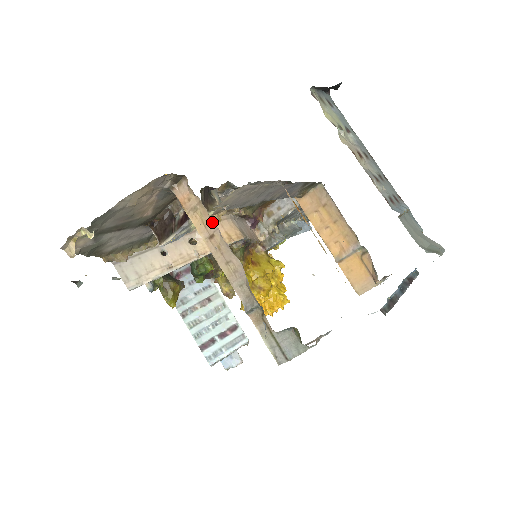
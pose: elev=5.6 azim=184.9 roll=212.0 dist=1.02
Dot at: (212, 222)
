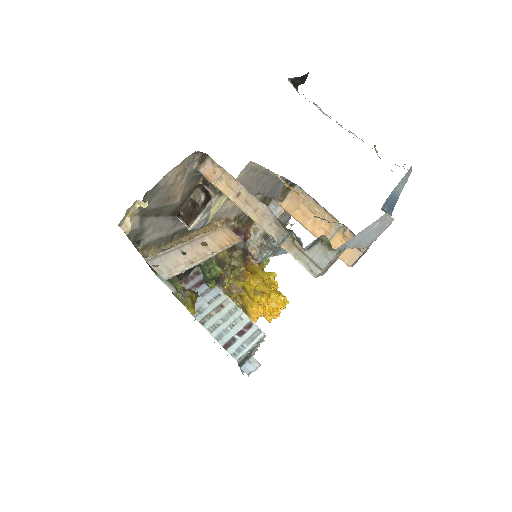
Dot at: (237, 183)
